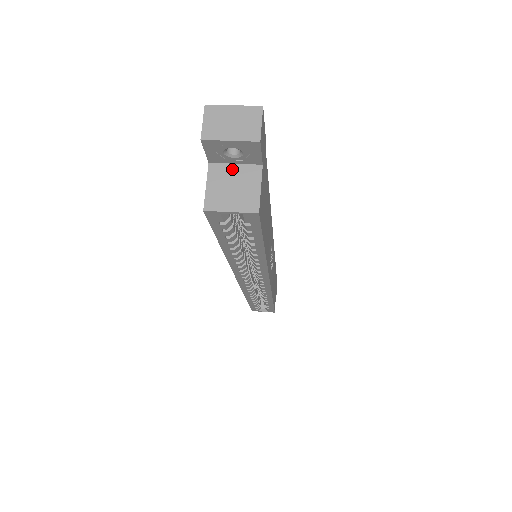
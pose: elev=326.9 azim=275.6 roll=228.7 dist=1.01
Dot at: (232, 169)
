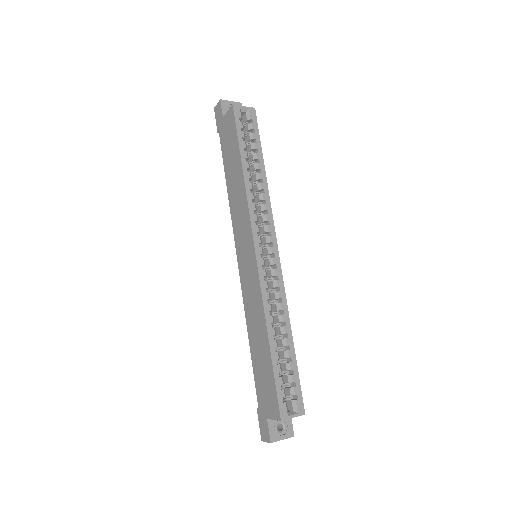
Dot at: occluded
